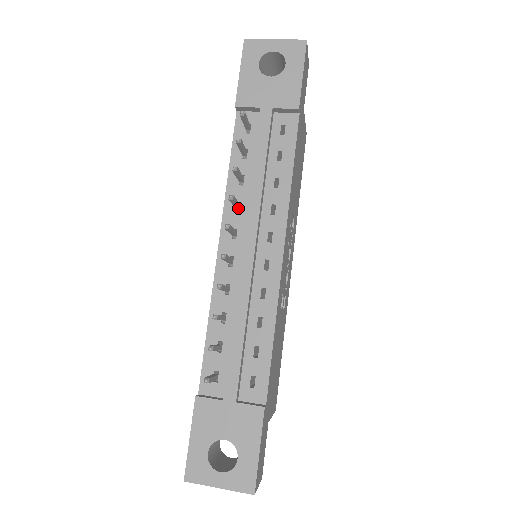
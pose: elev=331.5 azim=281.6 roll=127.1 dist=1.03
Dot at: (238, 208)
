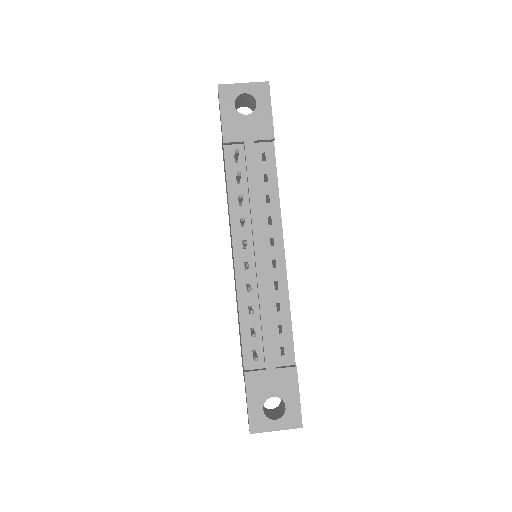
Dot at: (243, 224)
